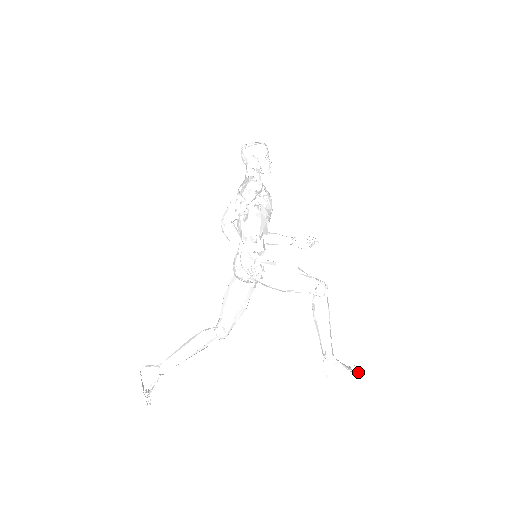
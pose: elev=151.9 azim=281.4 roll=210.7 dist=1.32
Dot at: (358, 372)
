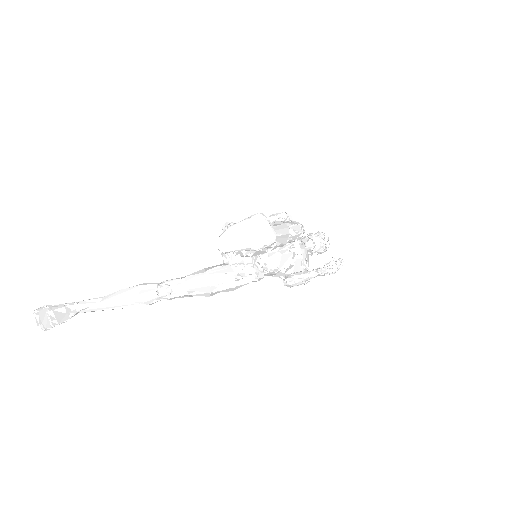
Dot at: (261, 214)
